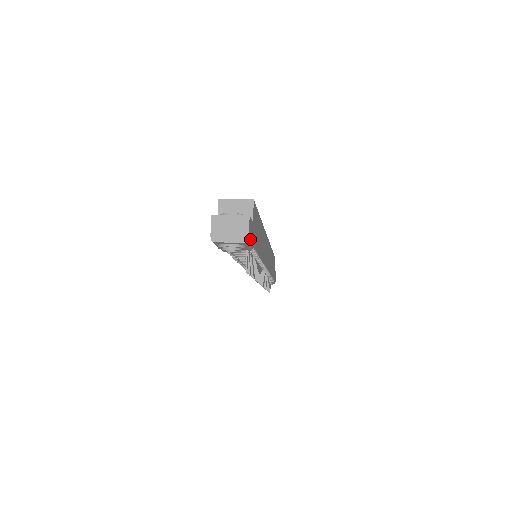
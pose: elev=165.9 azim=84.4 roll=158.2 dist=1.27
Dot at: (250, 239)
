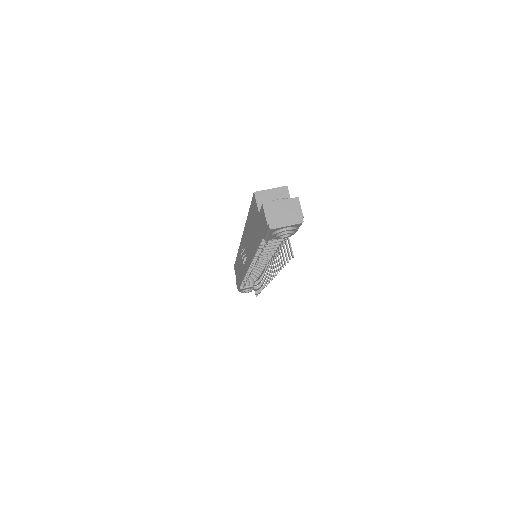
Dot at: occluded
